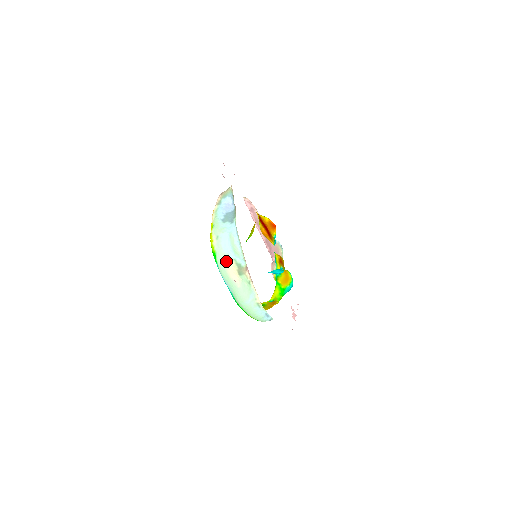
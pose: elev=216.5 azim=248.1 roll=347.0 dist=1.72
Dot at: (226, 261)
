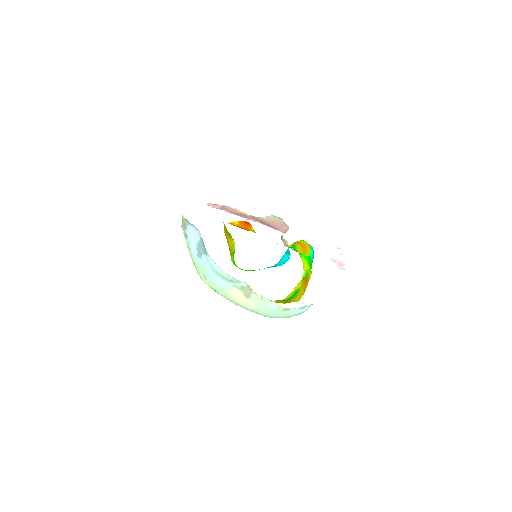
Dot at: (228, 293)
